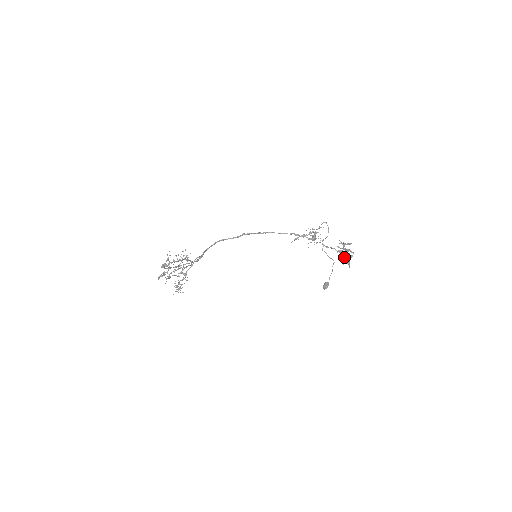
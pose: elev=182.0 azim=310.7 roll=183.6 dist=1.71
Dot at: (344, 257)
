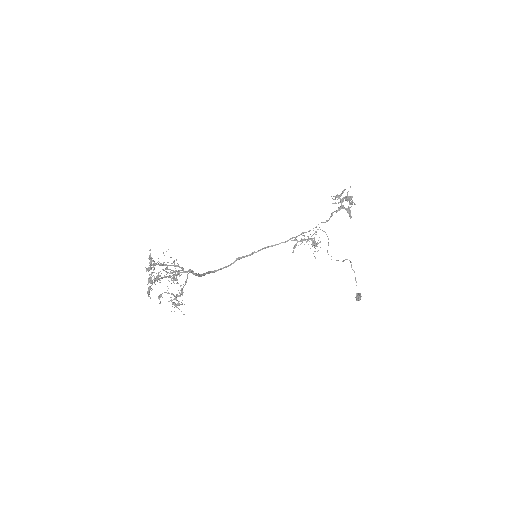
Dot at: (346, 209)
